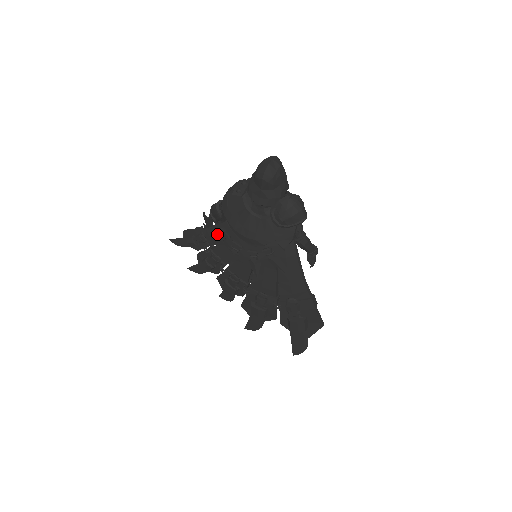
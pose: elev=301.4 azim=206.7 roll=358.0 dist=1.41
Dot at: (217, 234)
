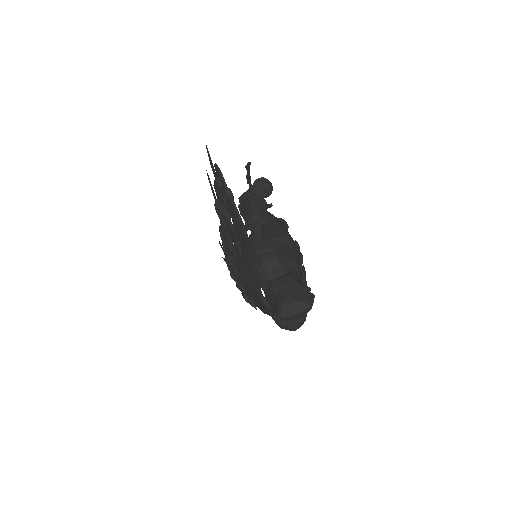
Dot at: (229, 246)
